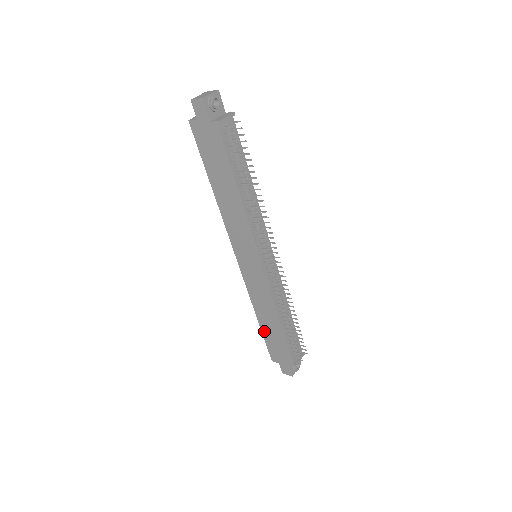
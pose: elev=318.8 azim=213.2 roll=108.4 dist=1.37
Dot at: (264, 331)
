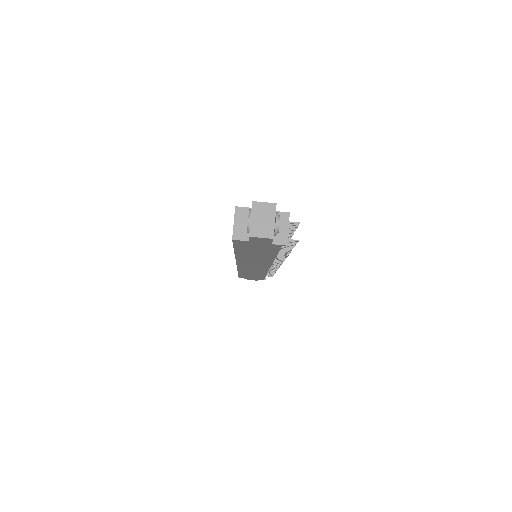
Dot at: occluded
